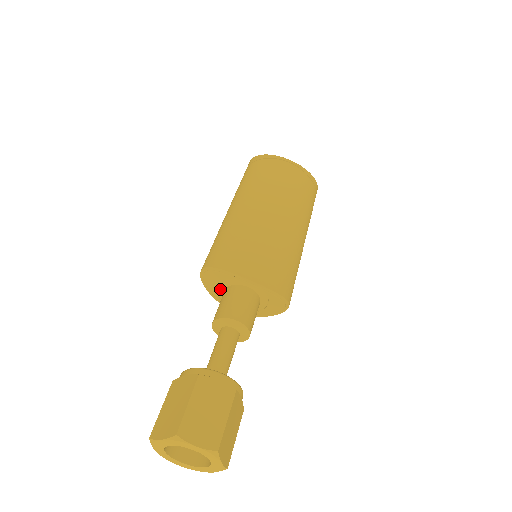
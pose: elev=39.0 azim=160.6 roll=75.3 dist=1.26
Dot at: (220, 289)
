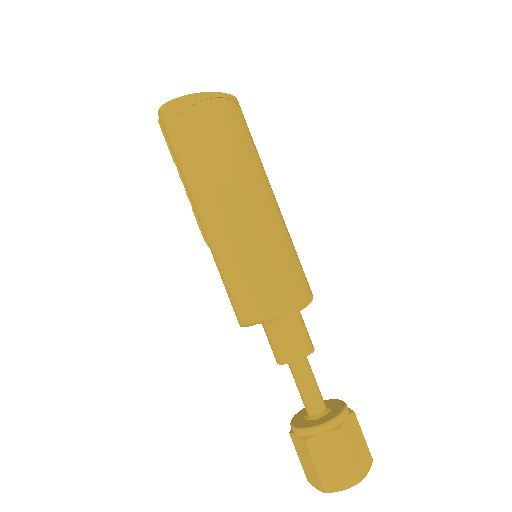
Dot at: occluded
